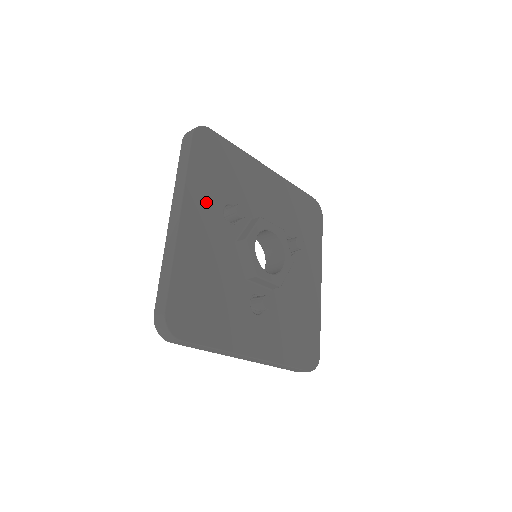
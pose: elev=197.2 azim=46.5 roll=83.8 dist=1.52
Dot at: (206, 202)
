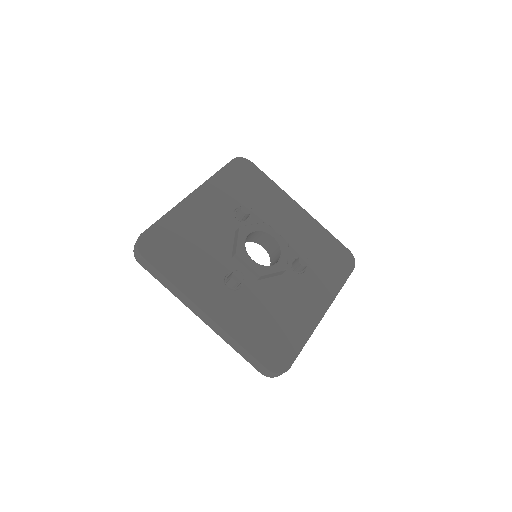
Dot at: (221, 196)
